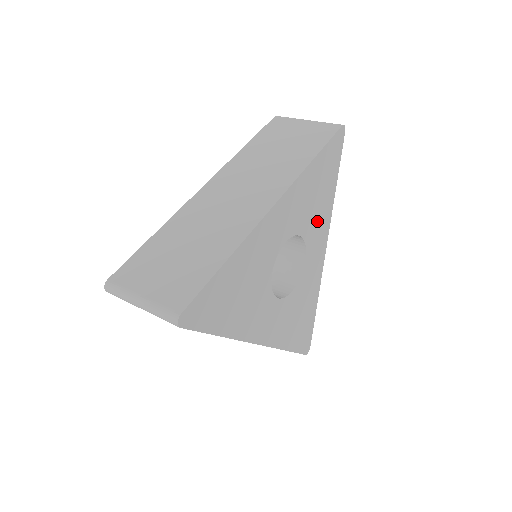
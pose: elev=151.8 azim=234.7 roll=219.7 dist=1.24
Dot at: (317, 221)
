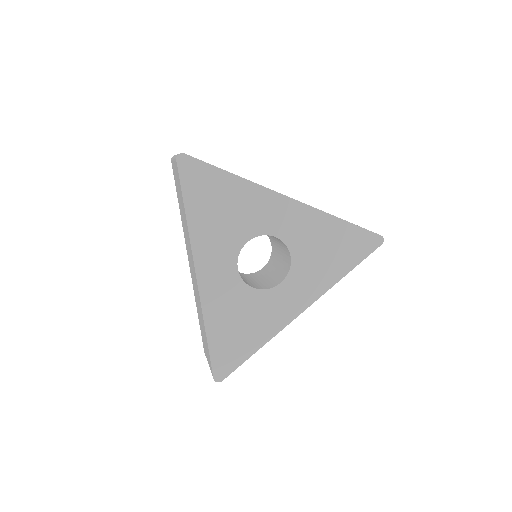
Dot at: (312, 271)
